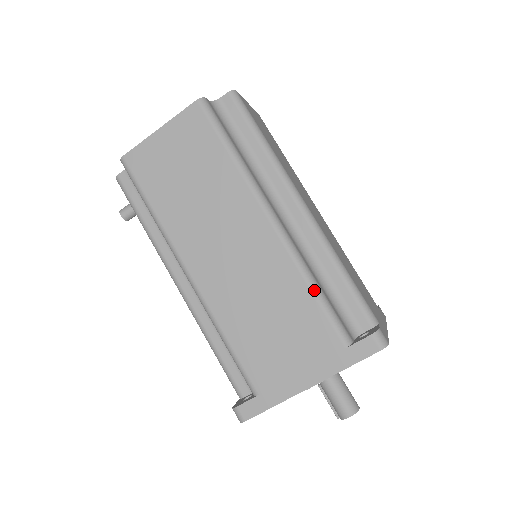
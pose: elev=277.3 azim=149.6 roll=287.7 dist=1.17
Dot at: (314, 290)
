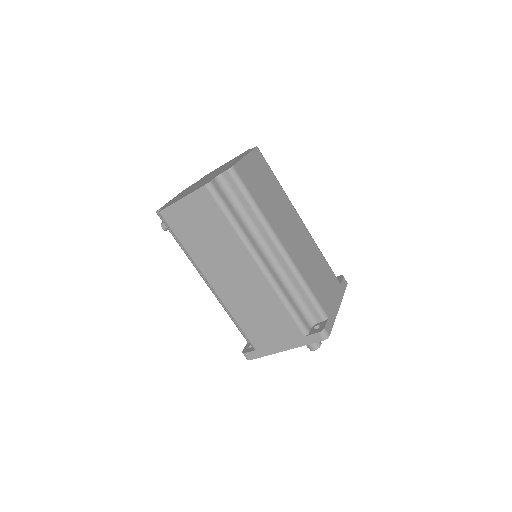
Dot at: (286, 306)
